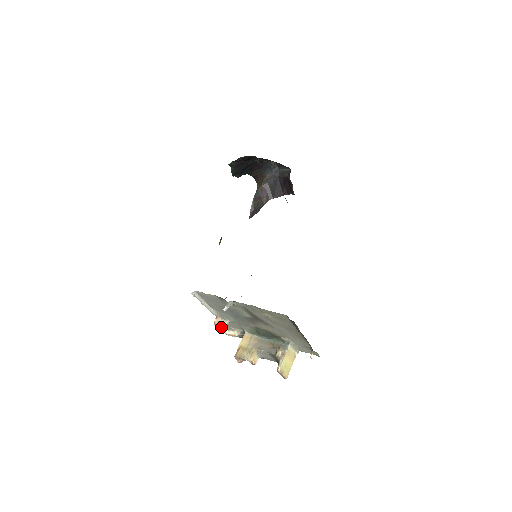
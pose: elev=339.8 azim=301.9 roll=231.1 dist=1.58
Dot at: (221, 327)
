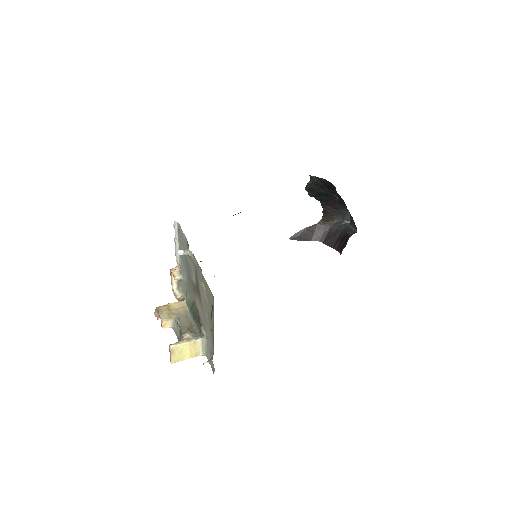
Dot at: occluded
